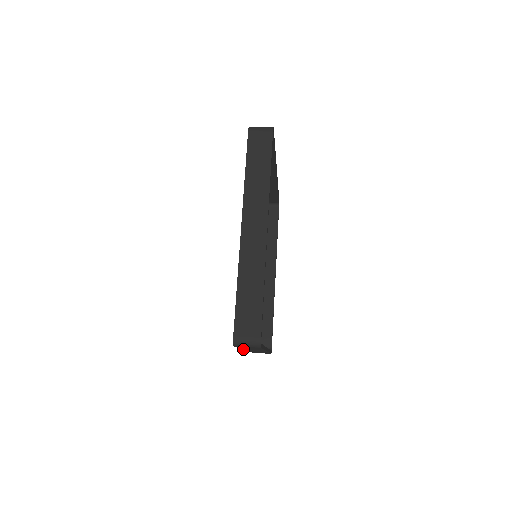
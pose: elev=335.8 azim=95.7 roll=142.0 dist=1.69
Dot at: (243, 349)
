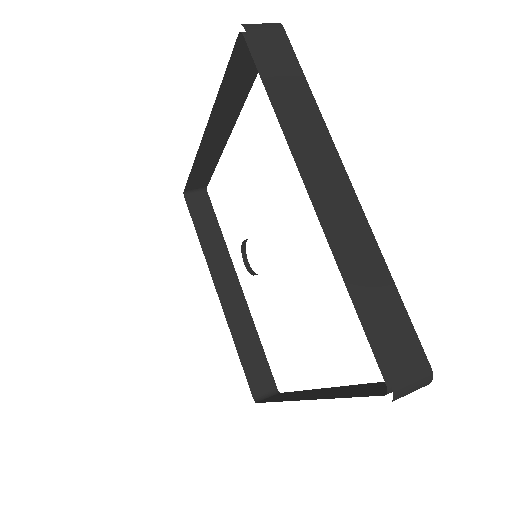
Dot at: occluded
